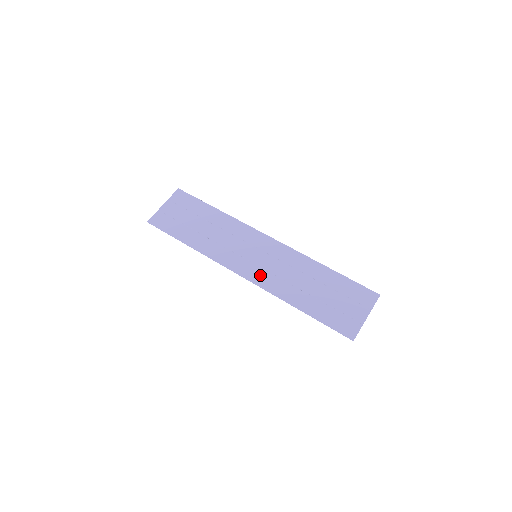
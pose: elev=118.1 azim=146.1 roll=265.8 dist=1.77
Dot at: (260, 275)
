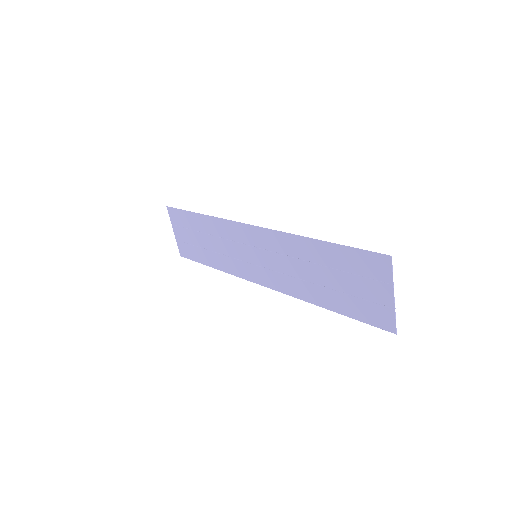
Dot at: (273, 279)
